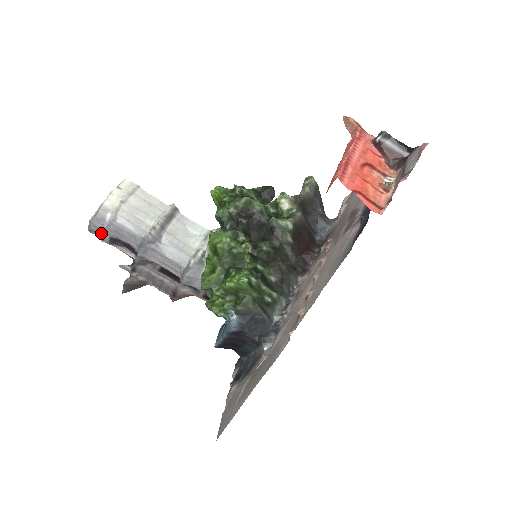
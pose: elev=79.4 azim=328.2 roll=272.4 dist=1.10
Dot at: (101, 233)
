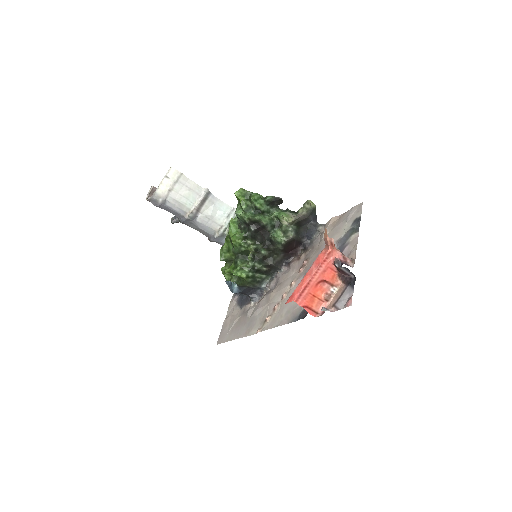
Dot at: occluded
